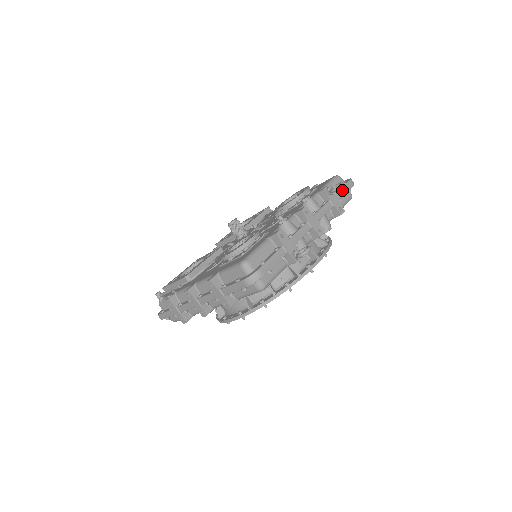
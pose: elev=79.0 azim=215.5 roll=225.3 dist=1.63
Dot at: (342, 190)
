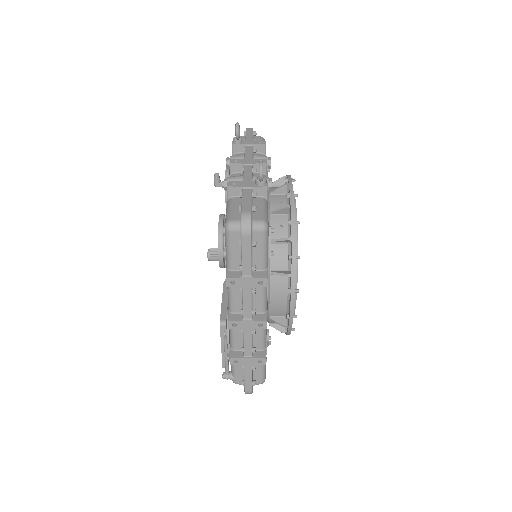
Dot at: (247, 136)
